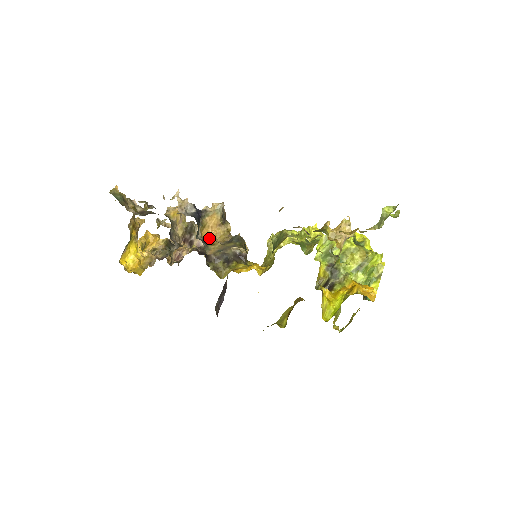
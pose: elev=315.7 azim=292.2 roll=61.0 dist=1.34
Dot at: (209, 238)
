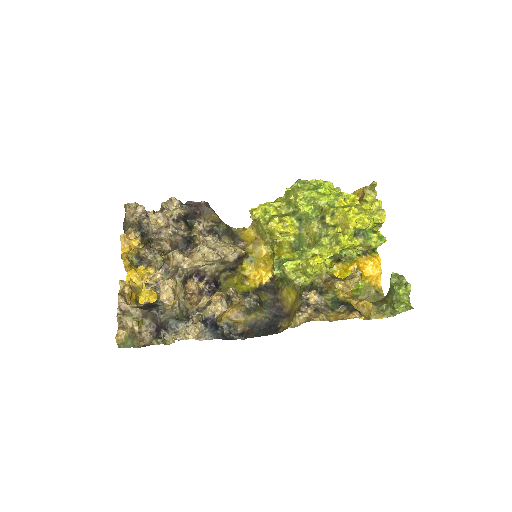
Dot at: (228, 316)
